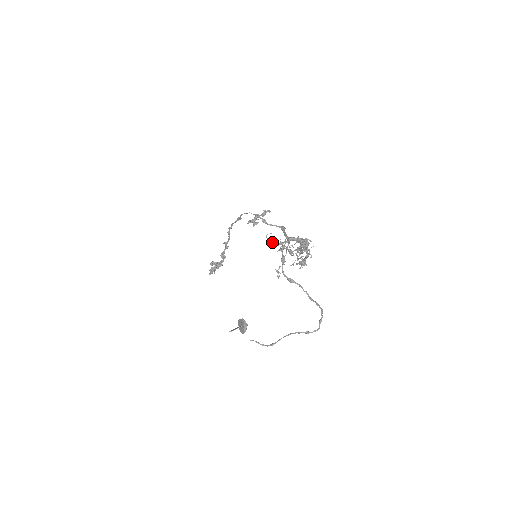
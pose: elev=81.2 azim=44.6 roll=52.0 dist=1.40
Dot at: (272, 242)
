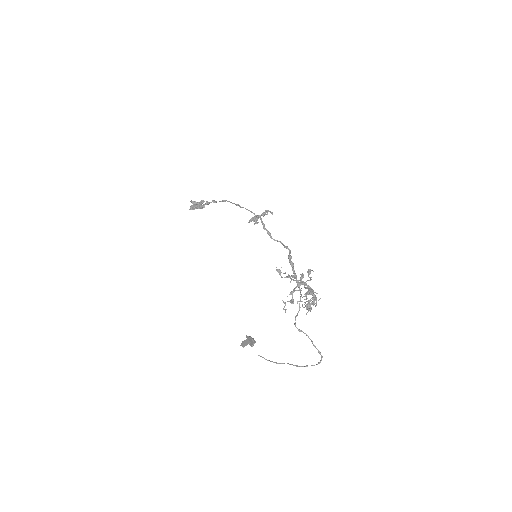
Dot at: (280, 273)
